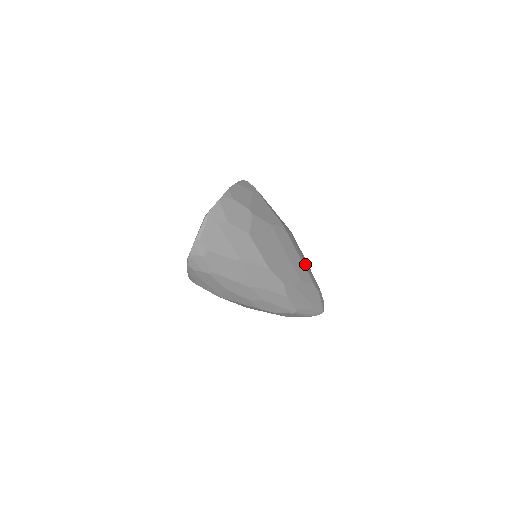
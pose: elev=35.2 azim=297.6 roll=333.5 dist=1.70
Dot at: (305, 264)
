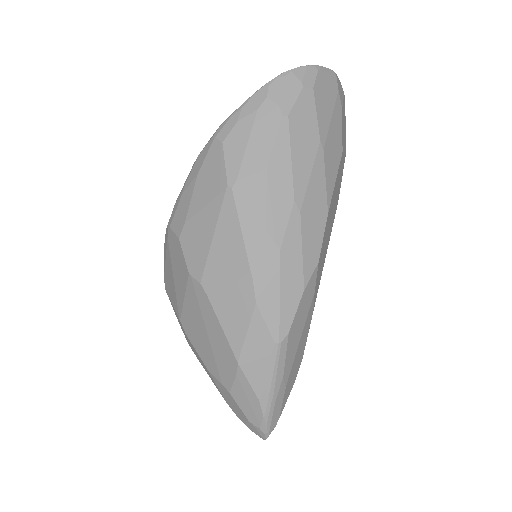
Dot at: occluded
